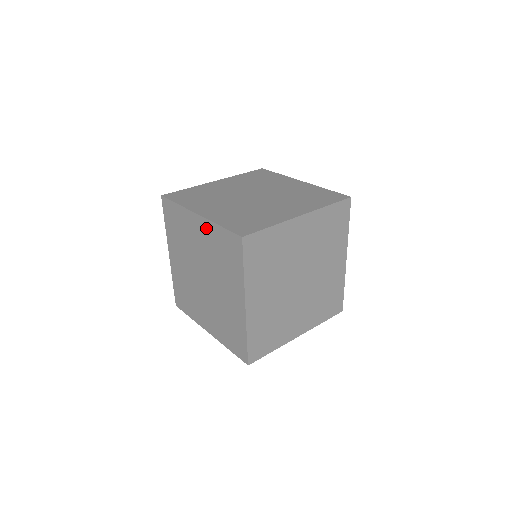
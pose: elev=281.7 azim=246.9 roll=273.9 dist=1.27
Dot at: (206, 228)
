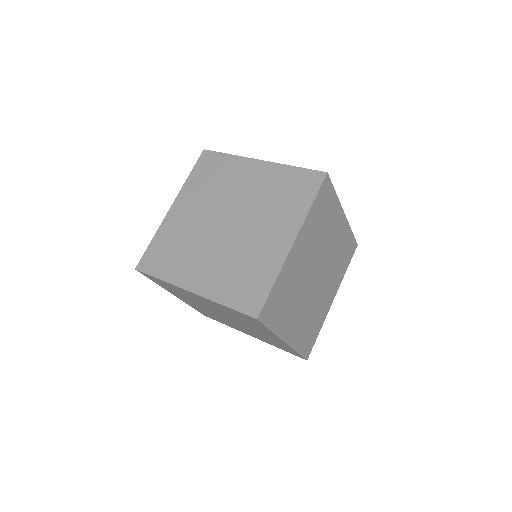
Dot at: (208, 301)
